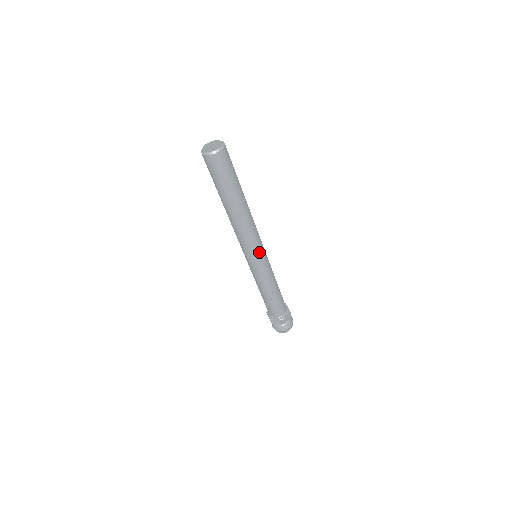
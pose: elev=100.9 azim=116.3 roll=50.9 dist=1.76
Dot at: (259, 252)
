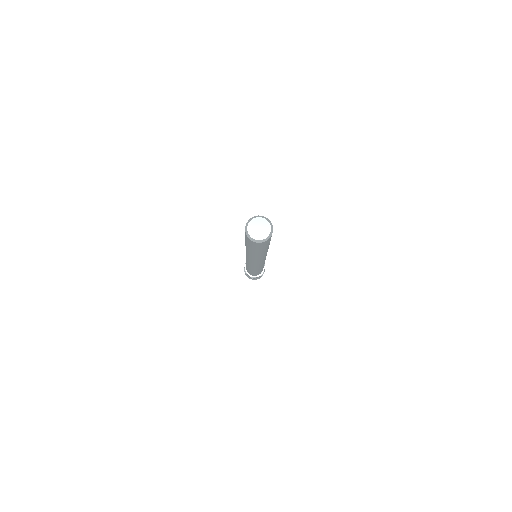
Dot at: (257, 264)
